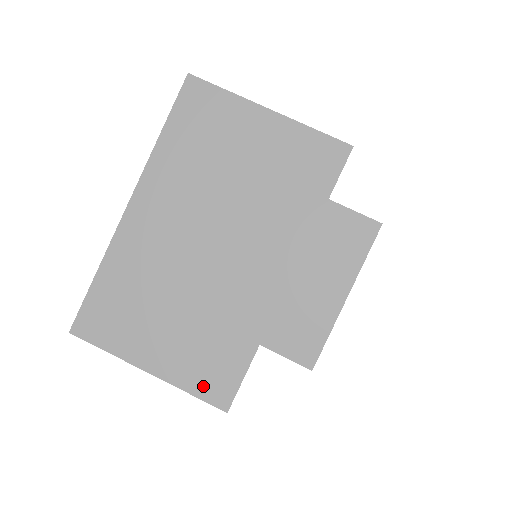
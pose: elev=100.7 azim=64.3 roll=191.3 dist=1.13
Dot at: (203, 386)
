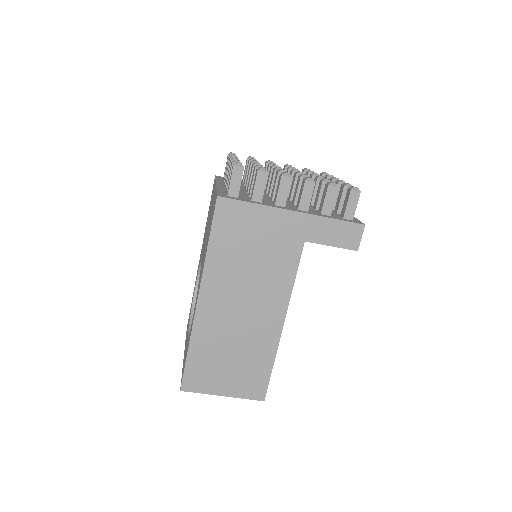
Dot at: occluded
